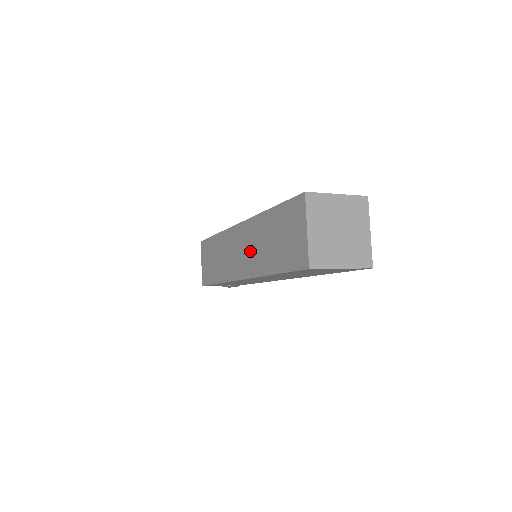
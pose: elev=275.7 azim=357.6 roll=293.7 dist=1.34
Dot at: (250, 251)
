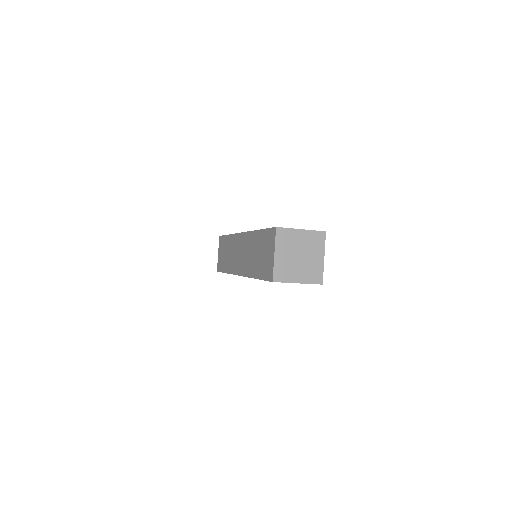
Dot at: (245, 256)
